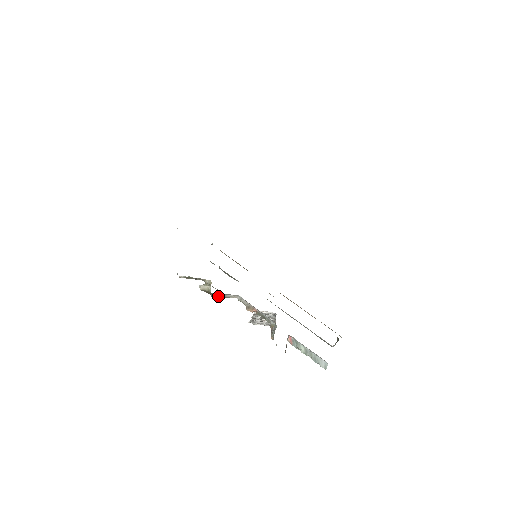
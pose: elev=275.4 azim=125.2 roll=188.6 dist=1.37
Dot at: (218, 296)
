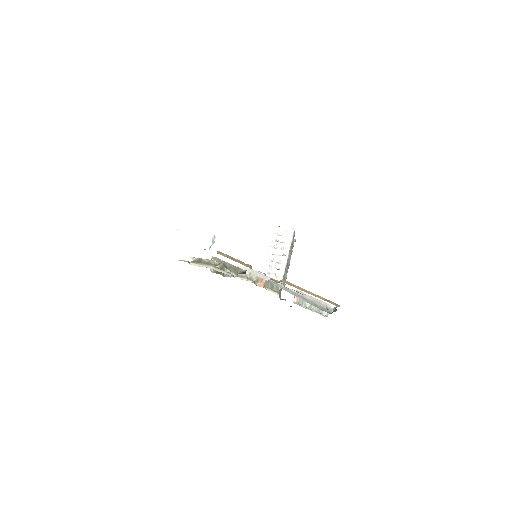
Dot at: occluded
